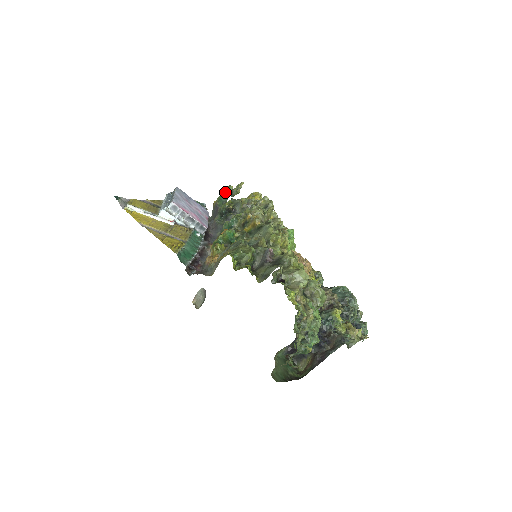
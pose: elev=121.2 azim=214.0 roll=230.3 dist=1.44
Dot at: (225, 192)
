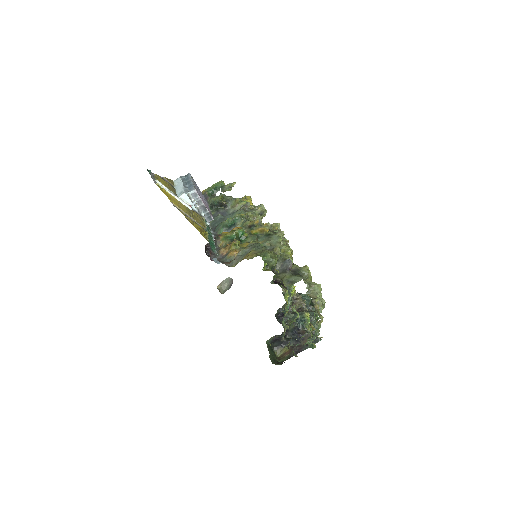
Dot at: (217, 185)
